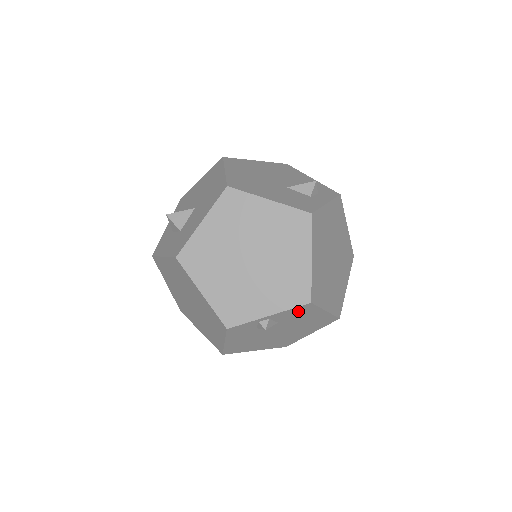
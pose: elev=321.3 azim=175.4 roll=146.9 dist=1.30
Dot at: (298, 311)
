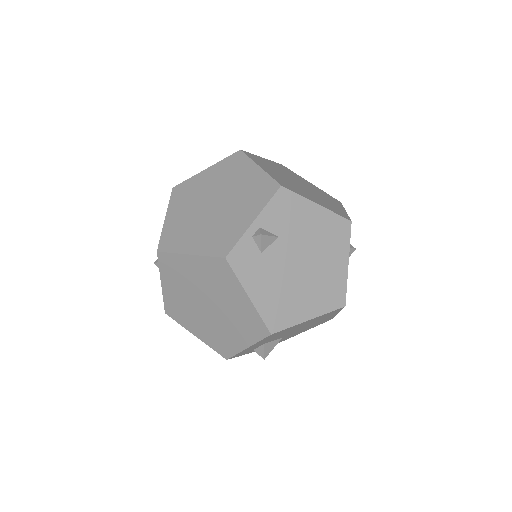
Dot at: (282, 207)
